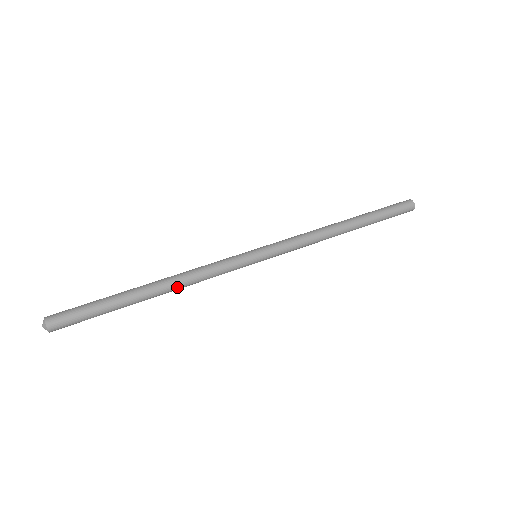
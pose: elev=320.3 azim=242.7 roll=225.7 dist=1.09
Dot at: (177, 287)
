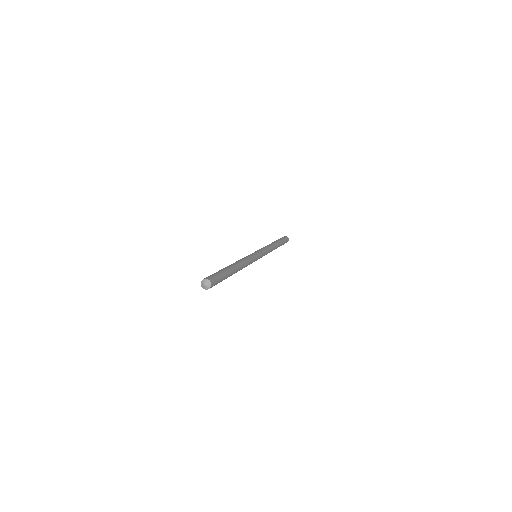
Dot at: (241, 269)
